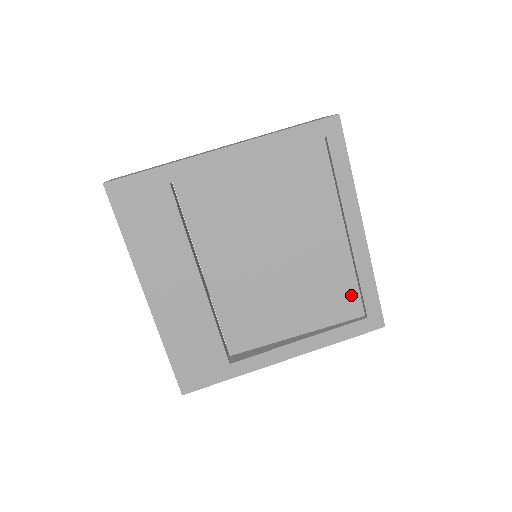
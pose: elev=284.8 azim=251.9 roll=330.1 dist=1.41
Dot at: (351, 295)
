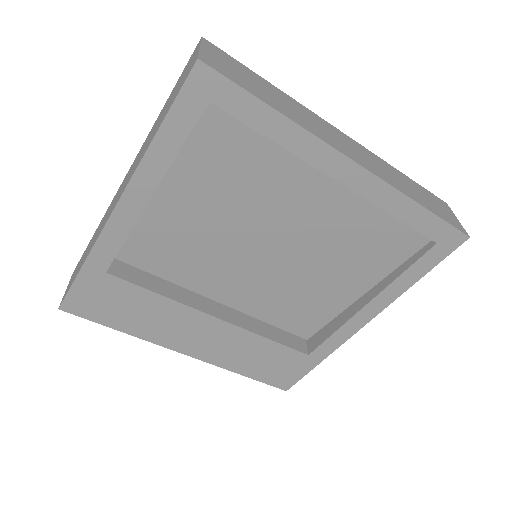
Dot at: (398, 231)
